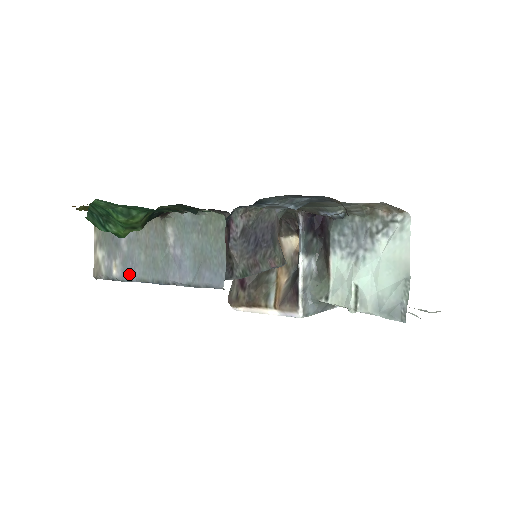
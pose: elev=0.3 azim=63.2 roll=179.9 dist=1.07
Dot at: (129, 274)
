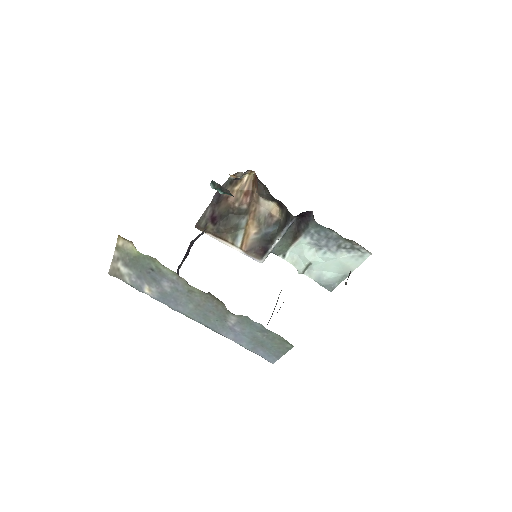
Dot at: (169, 304)
